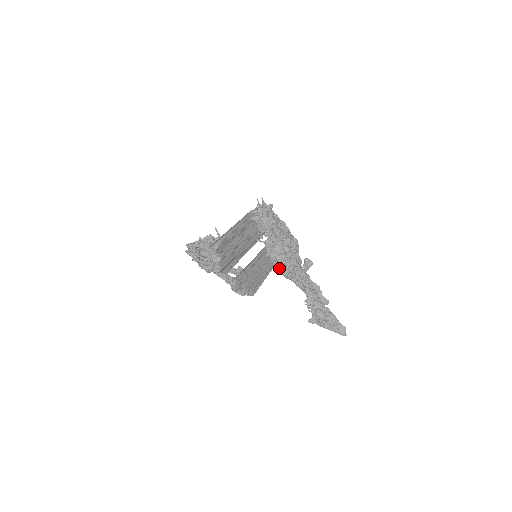
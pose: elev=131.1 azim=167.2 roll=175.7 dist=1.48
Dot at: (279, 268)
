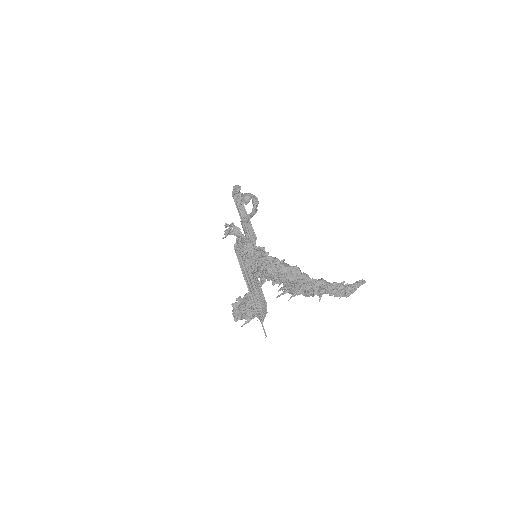
Dot at: occluded
